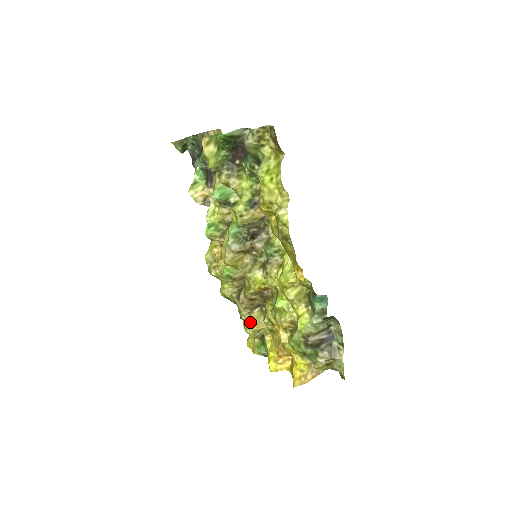
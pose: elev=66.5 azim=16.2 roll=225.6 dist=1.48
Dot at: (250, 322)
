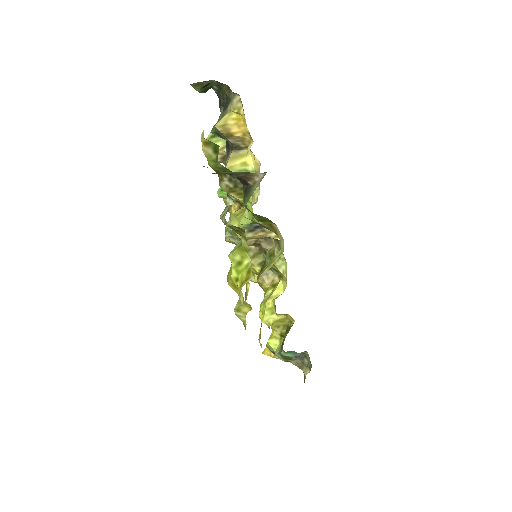
Dot at: occluded
